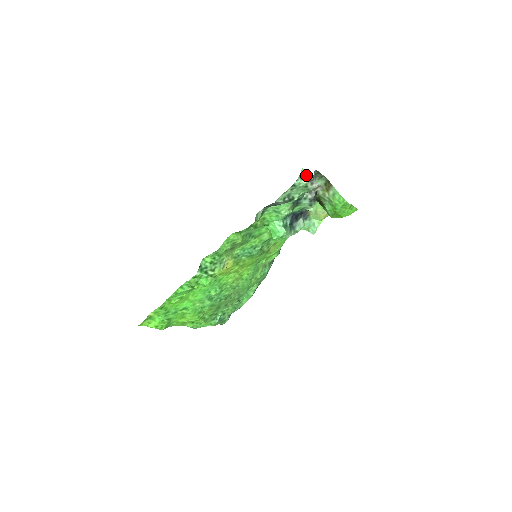
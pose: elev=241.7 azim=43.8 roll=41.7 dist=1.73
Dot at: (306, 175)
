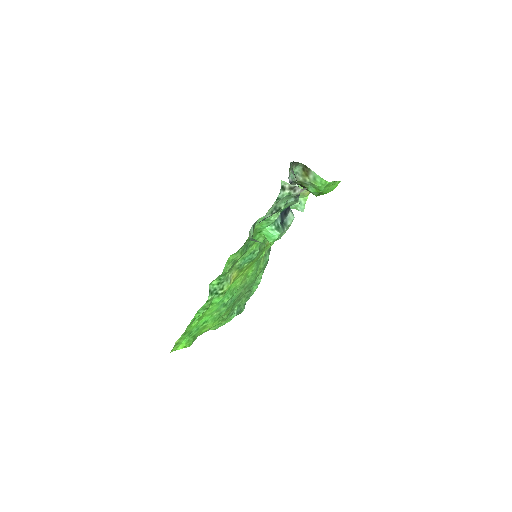
Dot at: (287, 185)
